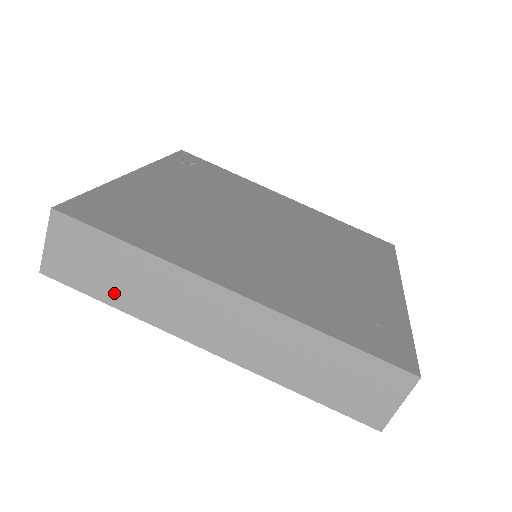
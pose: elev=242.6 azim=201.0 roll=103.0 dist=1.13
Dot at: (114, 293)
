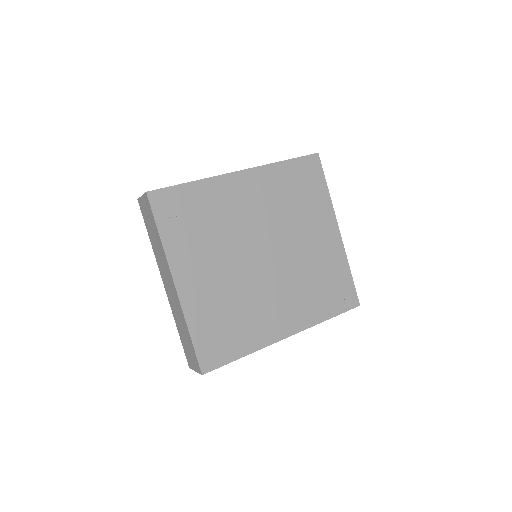
Dot at: occluded
